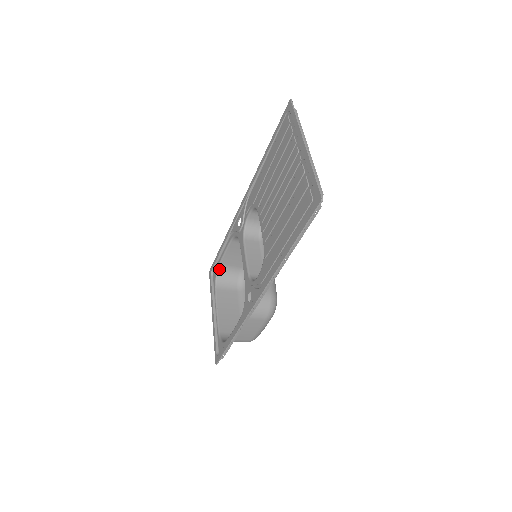
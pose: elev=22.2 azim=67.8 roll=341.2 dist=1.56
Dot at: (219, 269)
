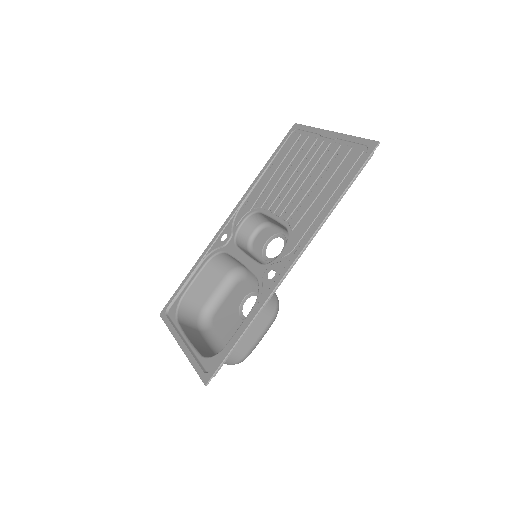
Dot at: (181, 303)
